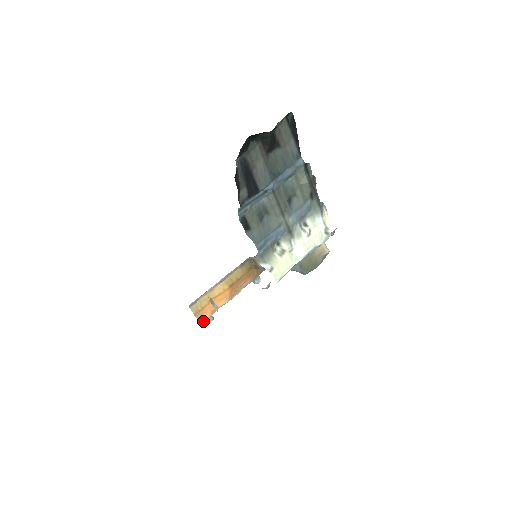
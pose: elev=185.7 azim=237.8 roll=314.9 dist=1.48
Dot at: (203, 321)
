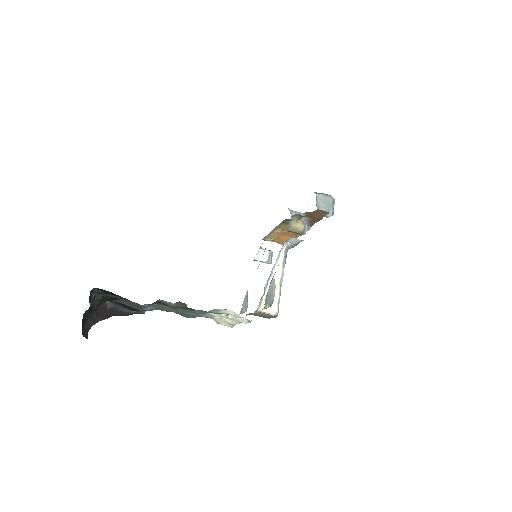
Dot at: occluded
